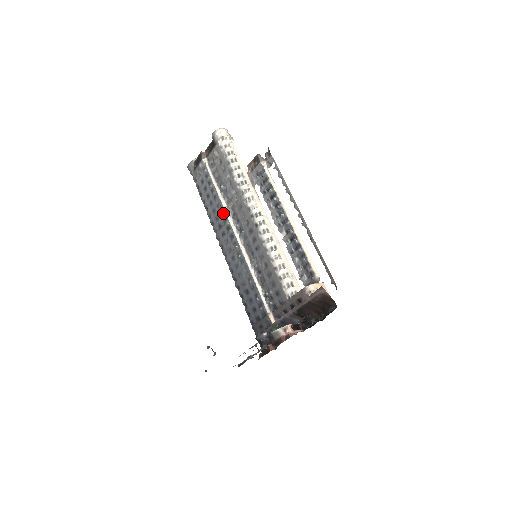
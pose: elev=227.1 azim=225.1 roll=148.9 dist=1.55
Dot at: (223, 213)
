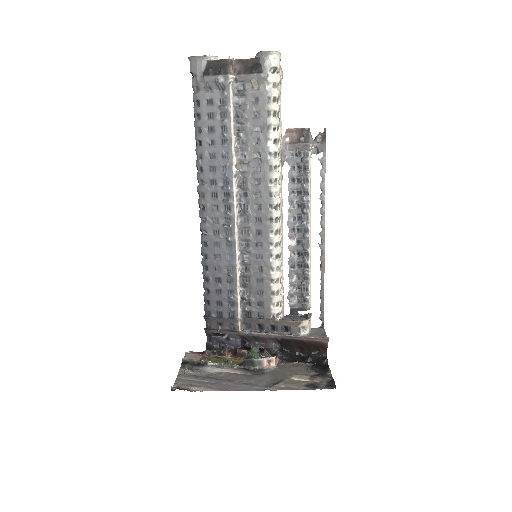
Dot at: (228, 172)
